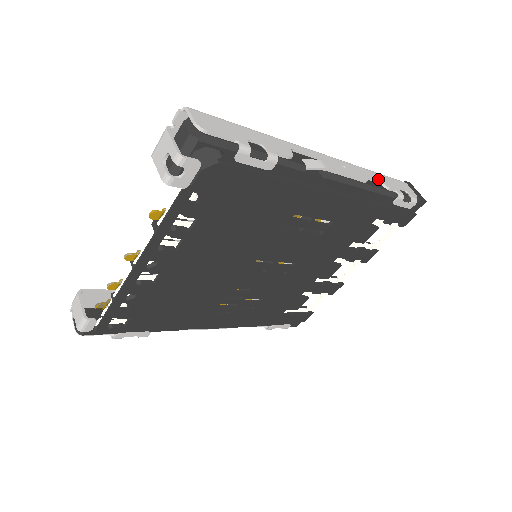
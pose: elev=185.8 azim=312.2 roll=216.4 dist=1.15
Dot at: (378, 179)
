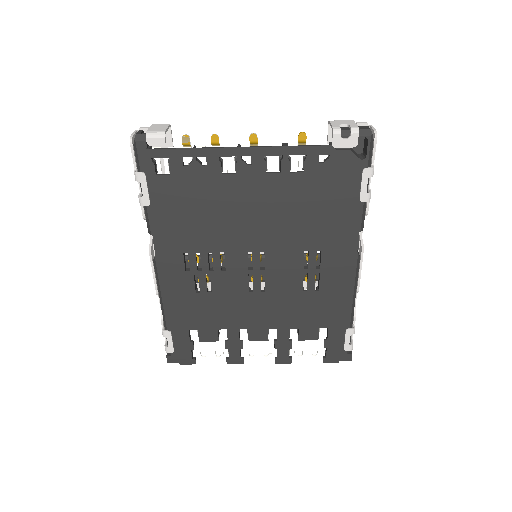
Dot at: (355, 305)
